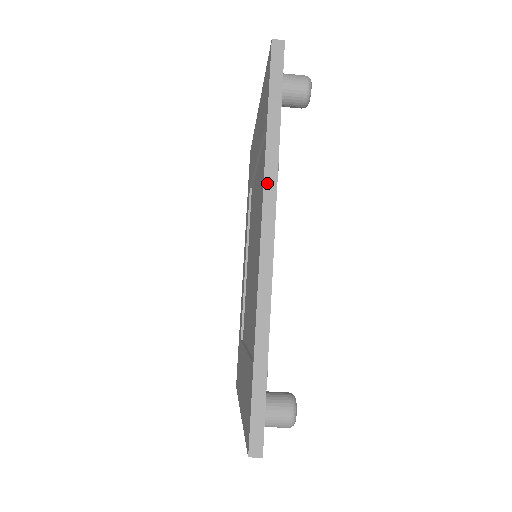
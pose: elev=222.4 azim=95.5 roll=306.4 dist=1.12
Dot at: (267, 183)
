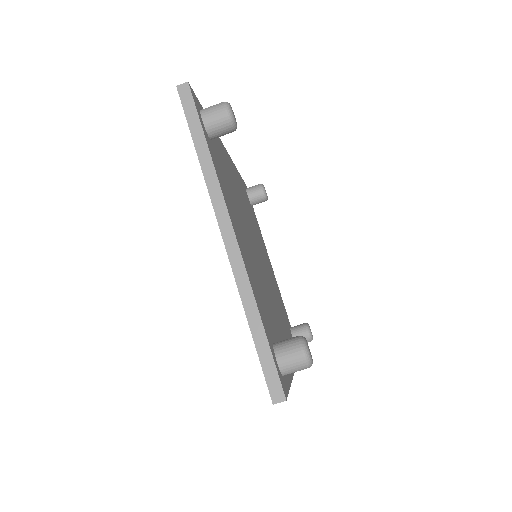
Dot at: occluded
